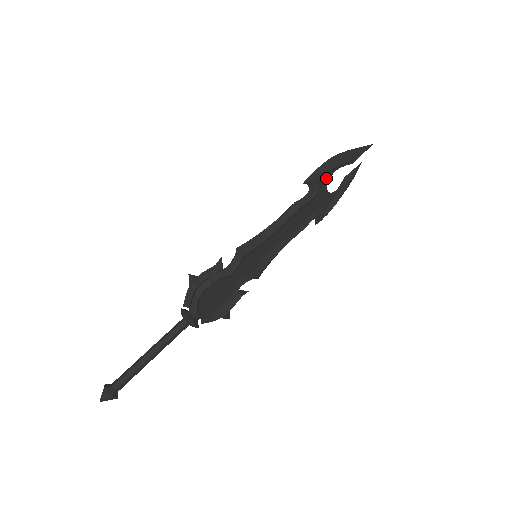
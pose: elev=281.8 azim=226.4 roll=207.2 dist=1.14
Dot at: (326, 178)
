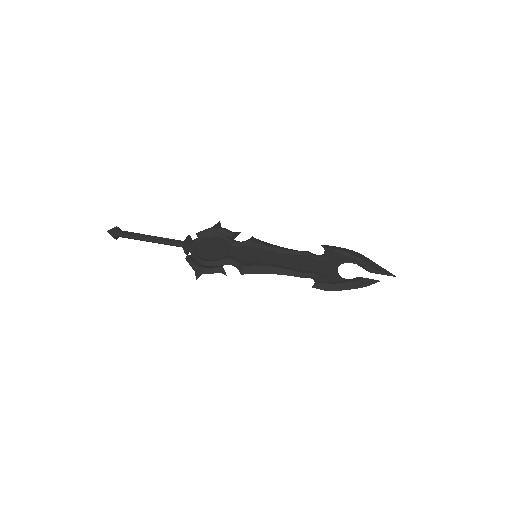
Dot at: (341, 259)
